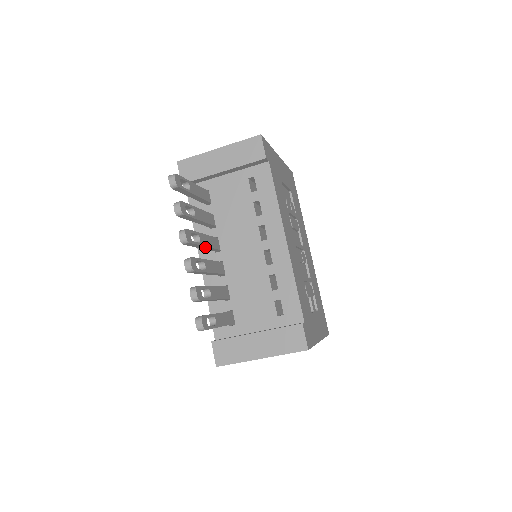
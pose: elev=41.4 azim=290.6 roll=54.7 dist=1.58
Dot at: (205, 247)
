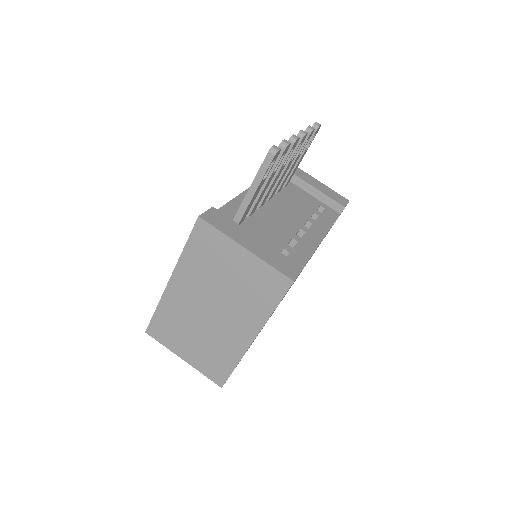
Dot at: (282, 172)
